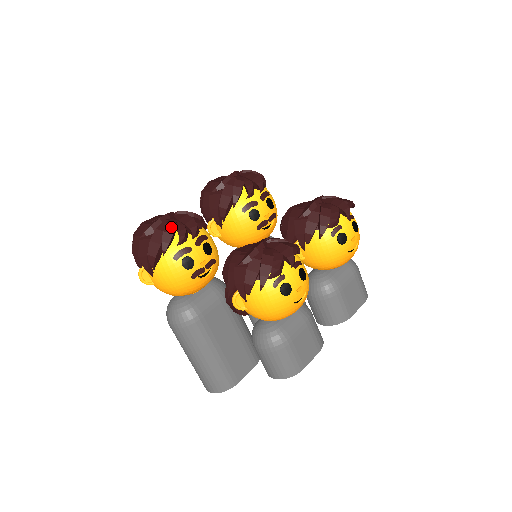
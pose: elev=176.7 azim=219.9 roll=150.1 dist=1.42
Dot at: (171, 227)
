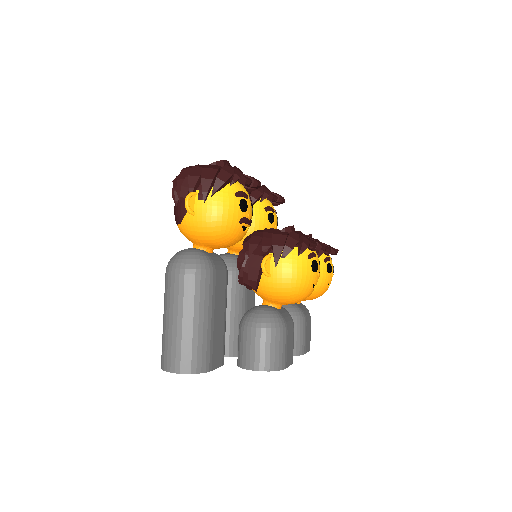
Dot at: (240, 170)
